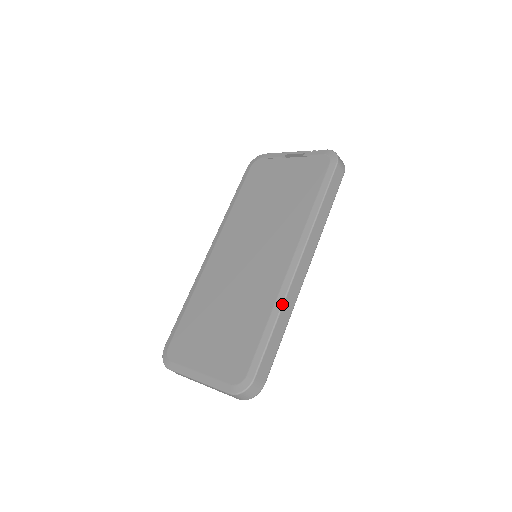
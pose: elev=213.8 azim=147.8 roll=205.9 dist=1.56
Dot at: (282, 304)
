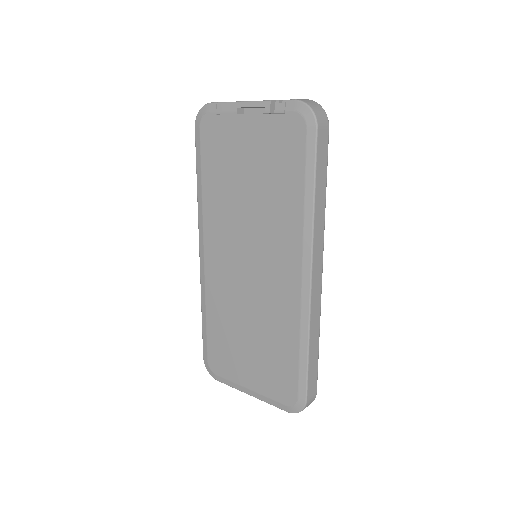
Dot at: (308, 327)
